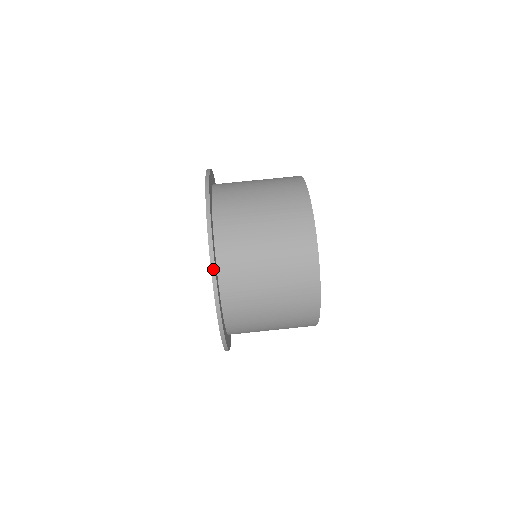
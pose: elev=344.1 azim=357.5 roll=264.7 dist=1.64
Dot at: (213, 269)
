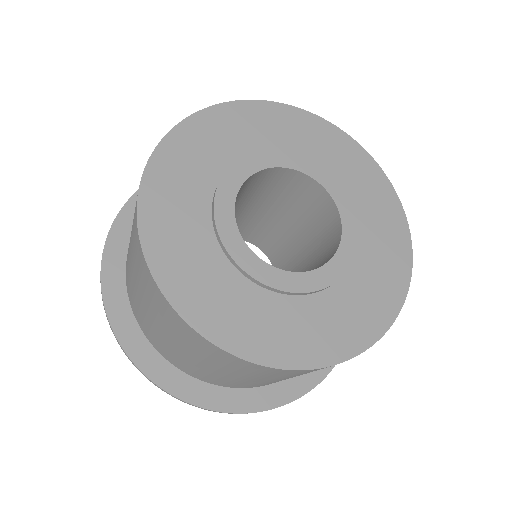
Dot at: (111, 328)
